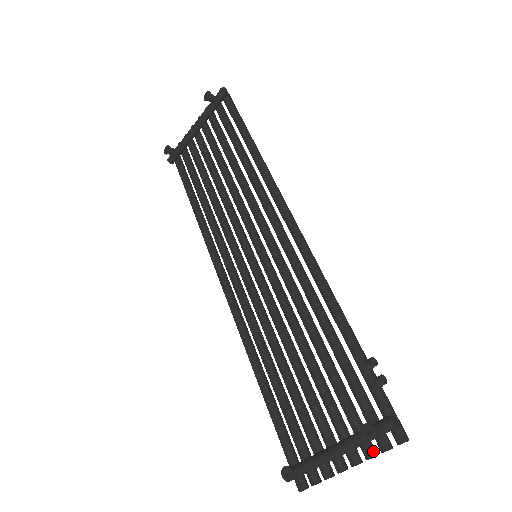
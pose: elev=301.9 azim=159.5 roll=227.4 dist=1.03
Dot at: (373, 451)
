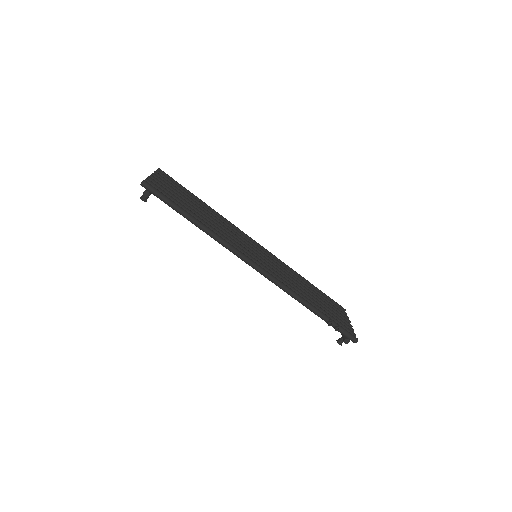
Dot at: occluded
